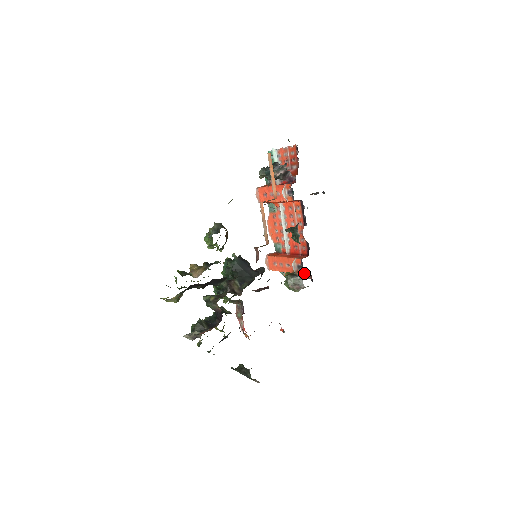
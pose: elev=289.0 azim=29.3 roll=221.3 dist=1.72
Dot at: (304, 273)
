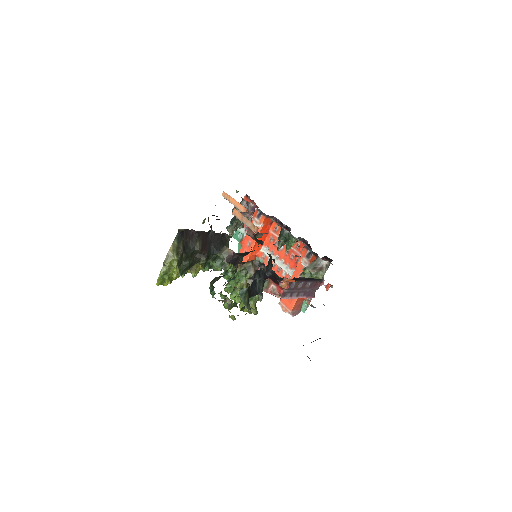
Dot at: occluded
